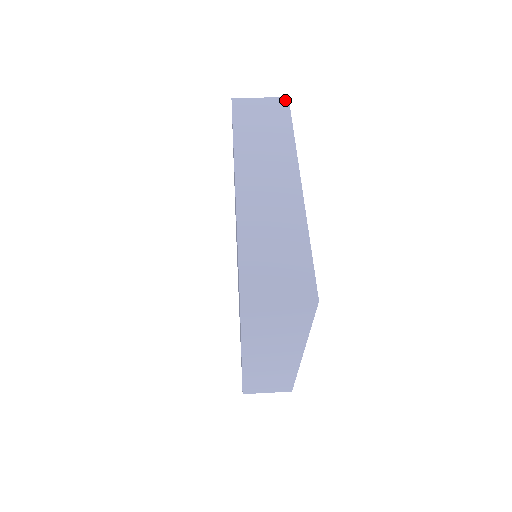
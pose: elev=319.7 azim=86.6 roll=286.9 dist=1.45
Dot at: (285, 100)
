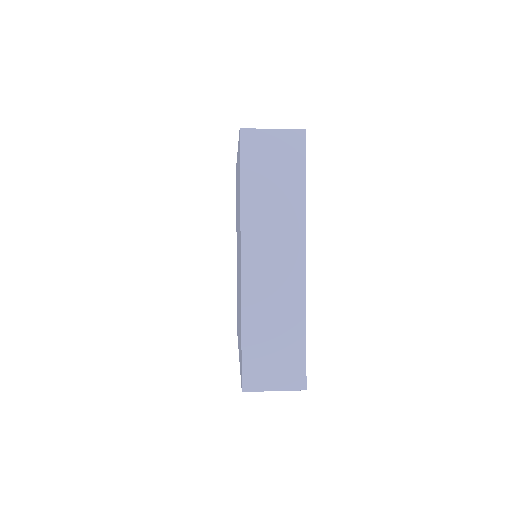
Dot at: occluded
